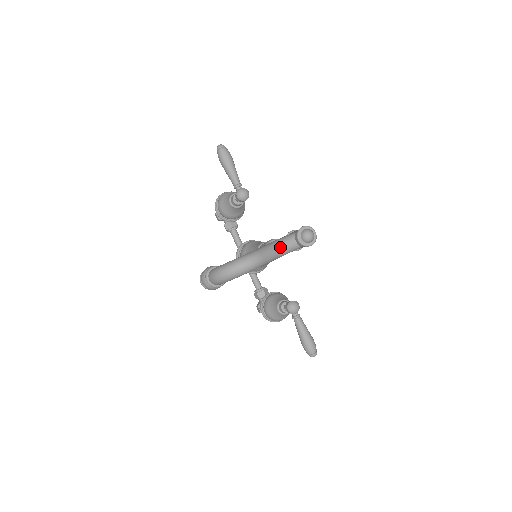
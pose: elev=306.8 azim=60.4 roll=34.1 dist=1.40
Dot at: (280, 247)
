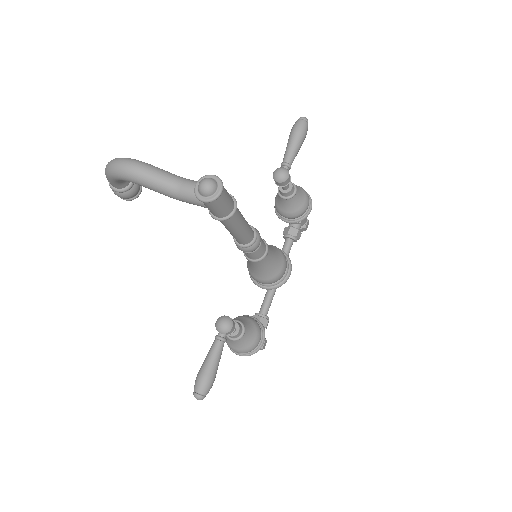
Dot at: (179, 183)
